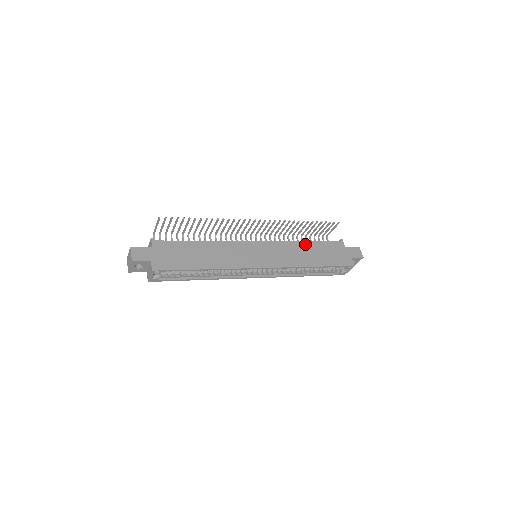
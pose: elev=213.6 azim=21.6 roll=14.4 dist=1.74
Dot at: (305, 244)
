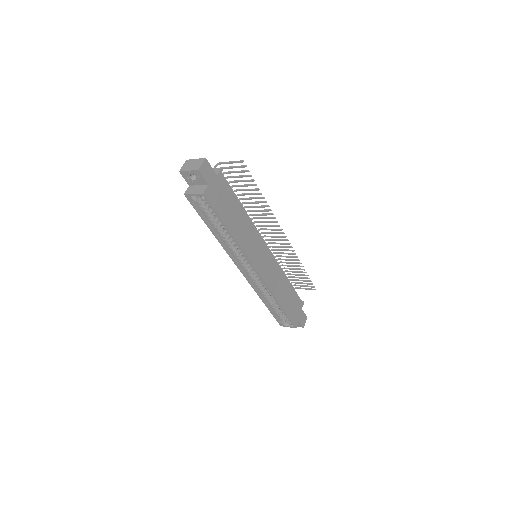
Dot at: (287, 282)
